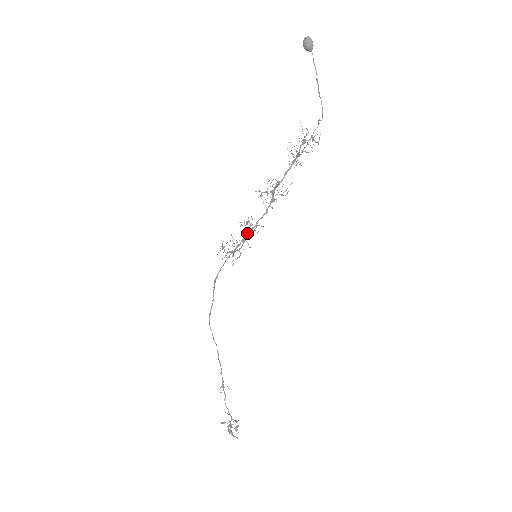
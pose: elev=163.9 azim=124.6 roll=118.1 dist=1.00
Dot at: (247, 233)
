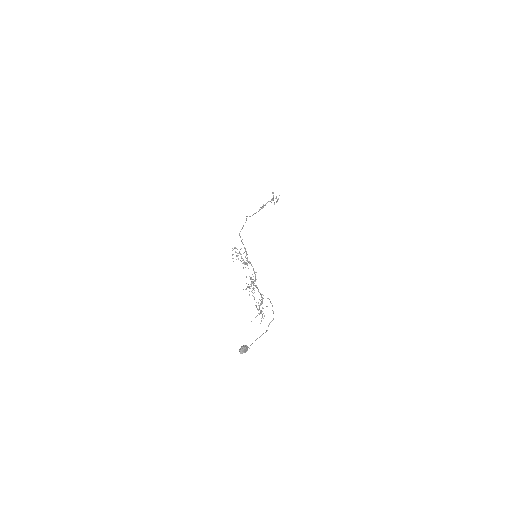
Dot at: (247, 259)
